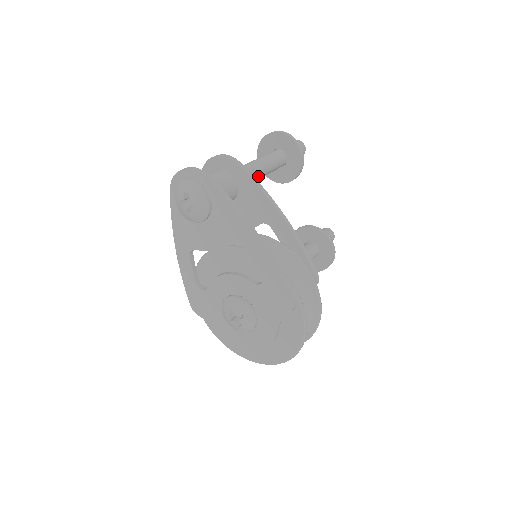
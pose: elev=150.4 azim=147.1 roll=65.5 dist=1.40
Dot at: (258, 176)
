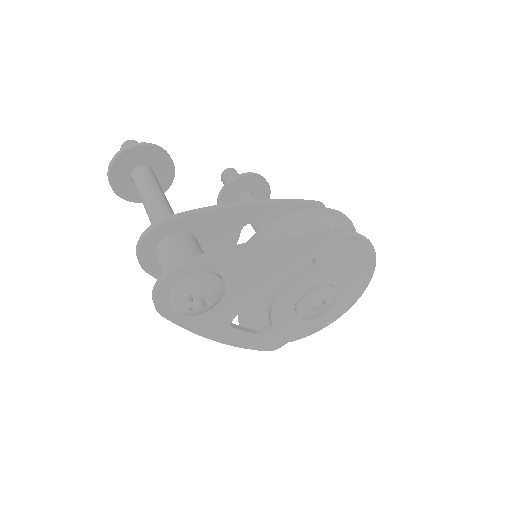
Dot at: (170, 207)
